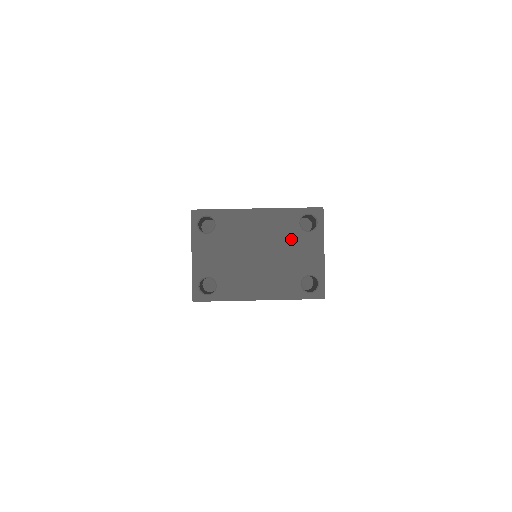
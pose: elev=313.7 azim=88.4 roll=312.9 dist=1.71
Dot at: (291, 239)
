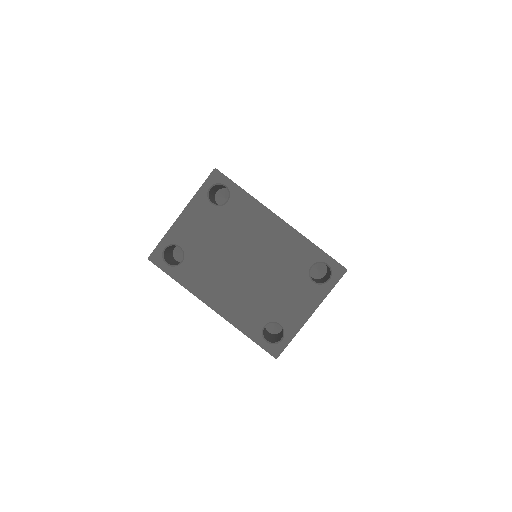
Dot at: (290, 275)
